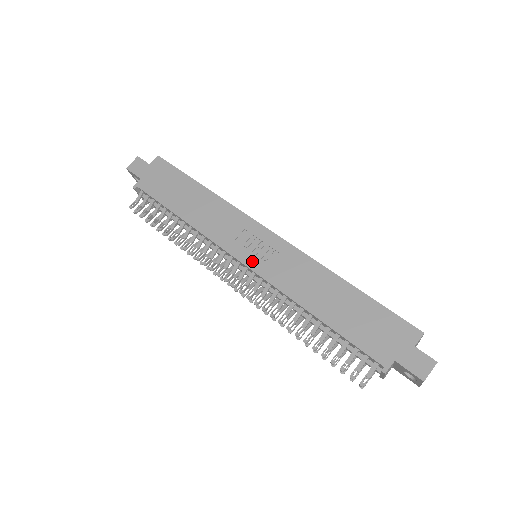
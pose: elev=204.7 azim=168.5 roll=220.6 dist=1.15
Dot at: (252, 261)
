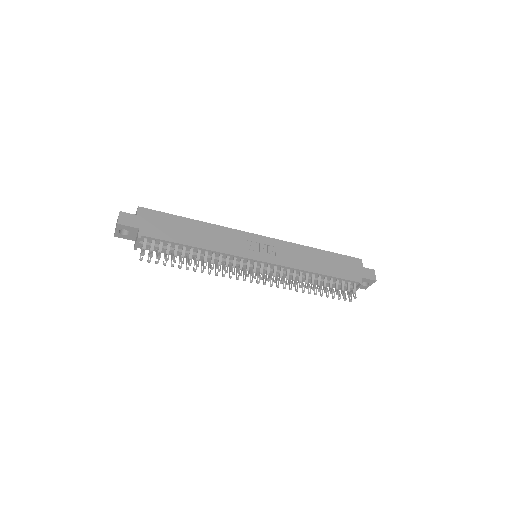
Dot at: (265, 257)
